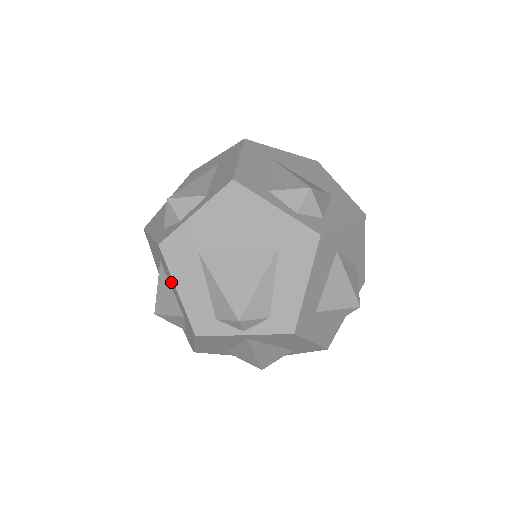
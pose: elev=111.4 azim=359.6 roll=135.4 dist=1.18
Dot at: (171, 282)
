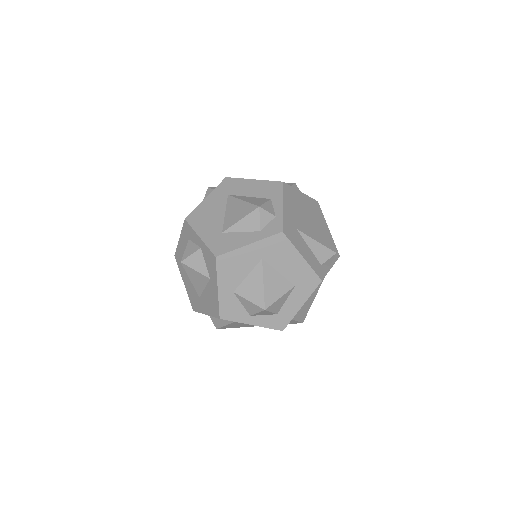
Dot at: (287, 261)
